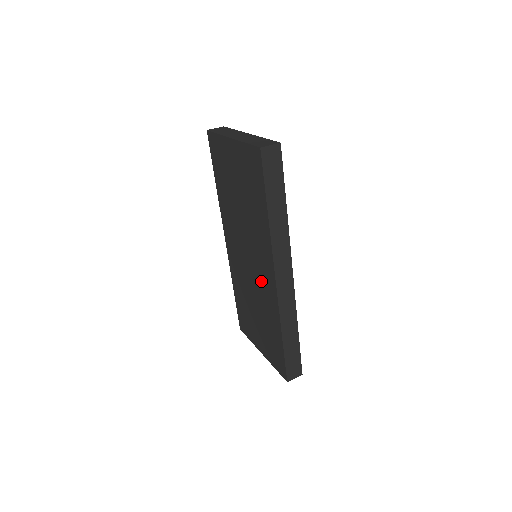
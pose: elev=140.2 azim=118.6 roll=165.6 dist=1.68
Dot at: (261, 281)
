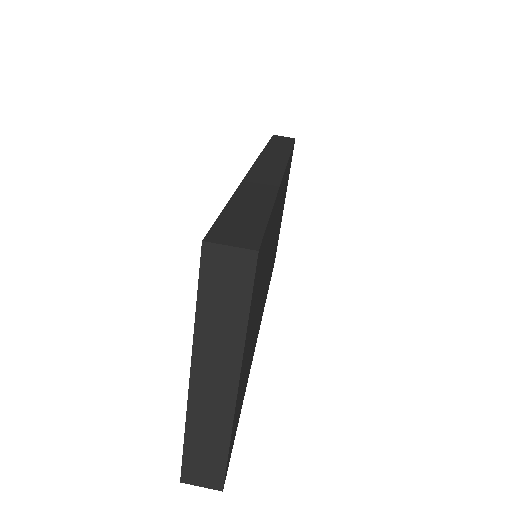
Dot at: occluded
